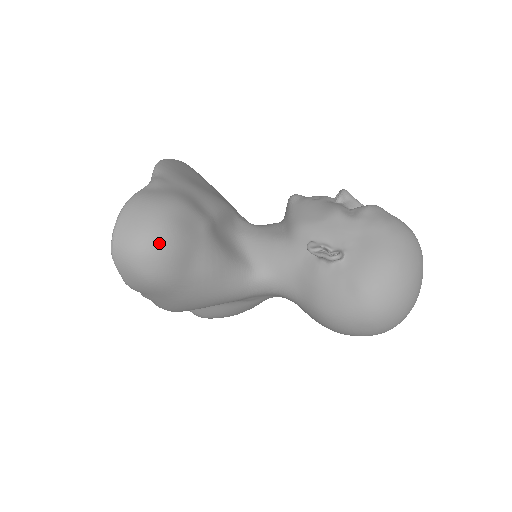
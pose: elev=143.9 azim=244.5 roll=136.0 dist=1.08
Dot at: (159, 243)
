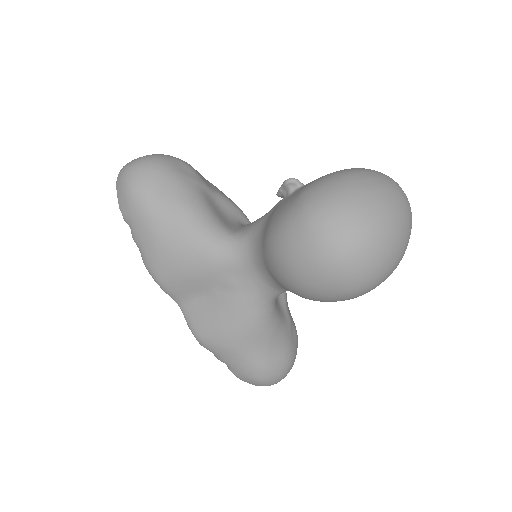
Dot at: (148, 161)
